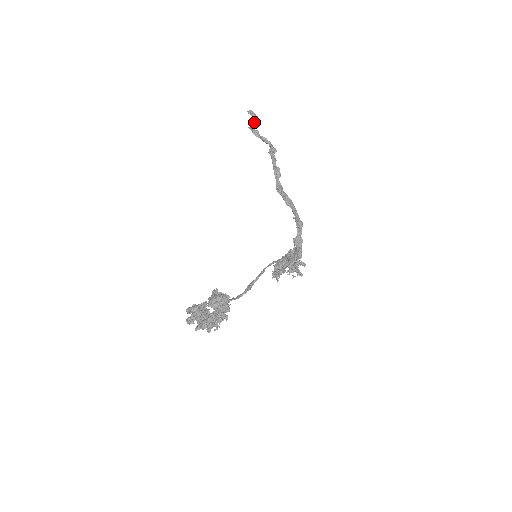
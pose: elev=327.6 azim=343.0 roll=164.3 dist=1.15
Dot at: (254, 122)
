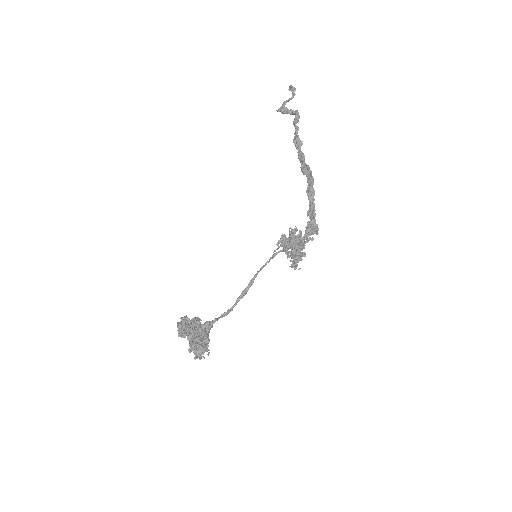
Dot at: (291, 97)
